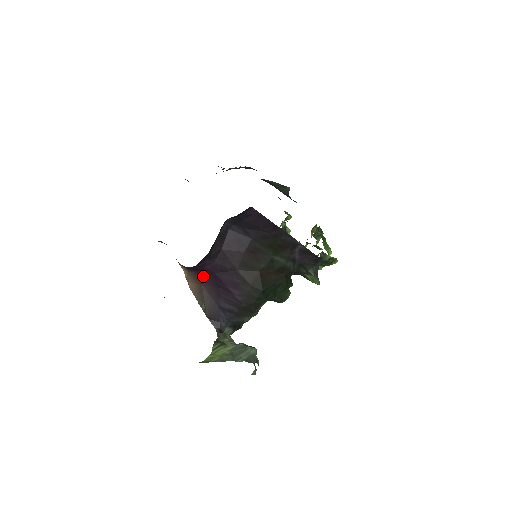
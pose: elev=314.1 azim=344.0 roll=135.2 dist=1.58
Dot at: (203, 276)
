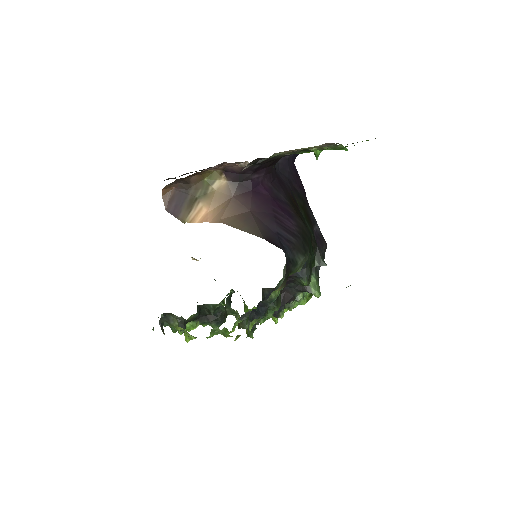
Dot at: (255, 198)
